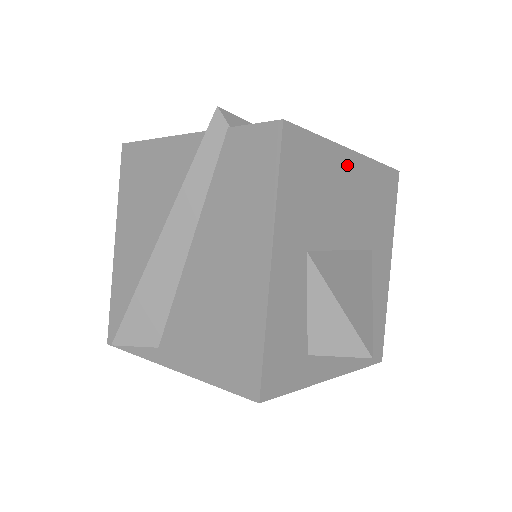
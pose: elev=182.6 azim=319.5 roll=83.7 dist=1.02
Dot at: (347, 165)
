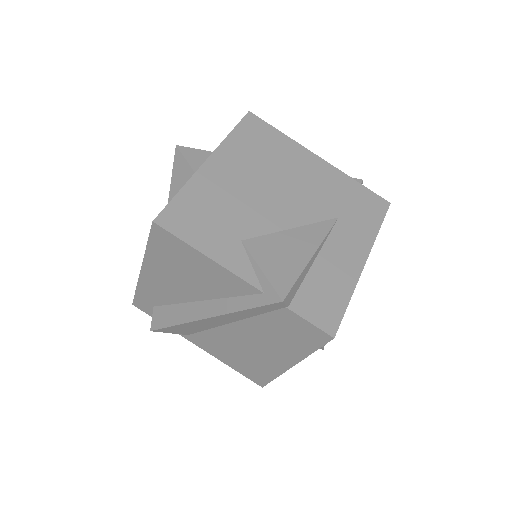
Dot at: occluded
